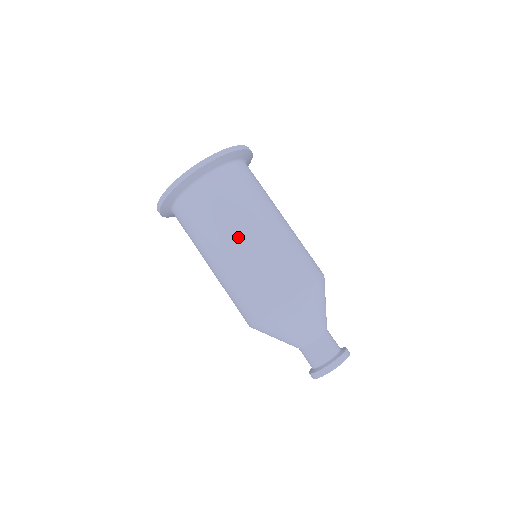
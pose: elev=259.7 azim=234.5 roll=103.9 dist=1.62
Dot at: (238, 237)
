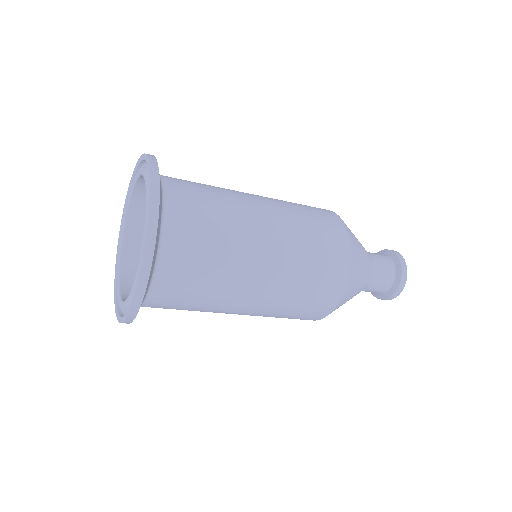
Dot at: (260, 231)
